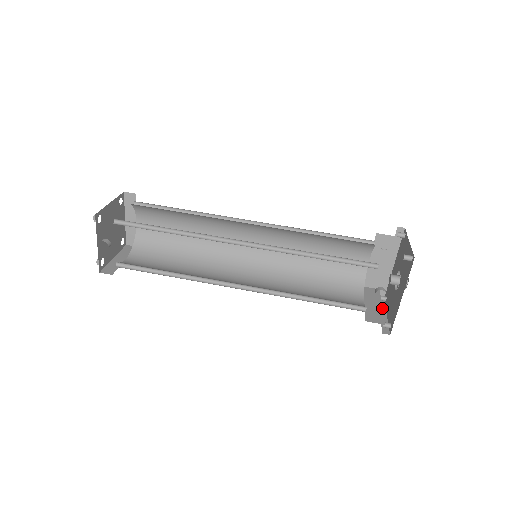
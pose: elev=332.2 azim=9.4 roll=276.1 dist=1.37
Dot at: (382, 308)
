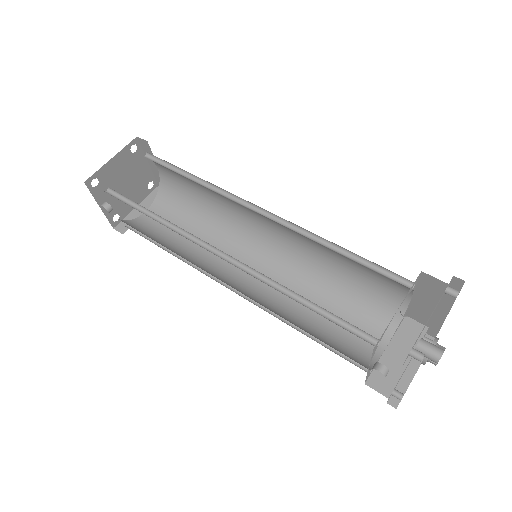
Dot at: (406, 366)
